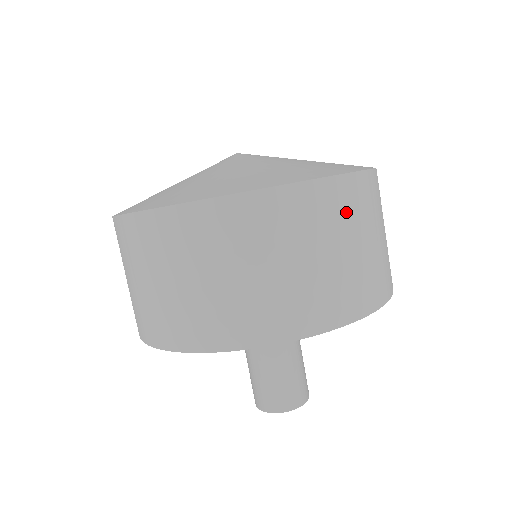
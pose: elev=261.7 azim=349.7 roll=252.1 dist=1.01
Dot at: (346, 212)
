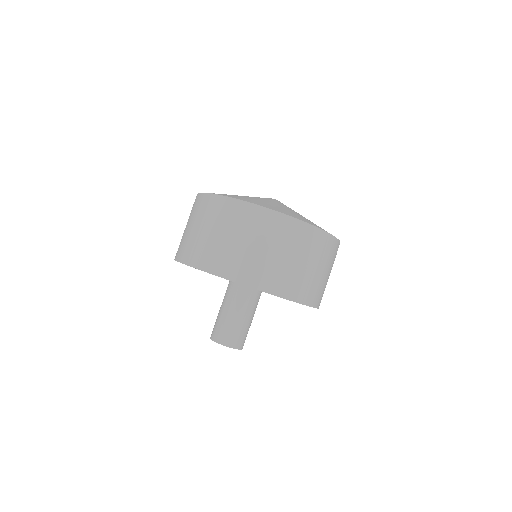
Dot at: (324, 252)
